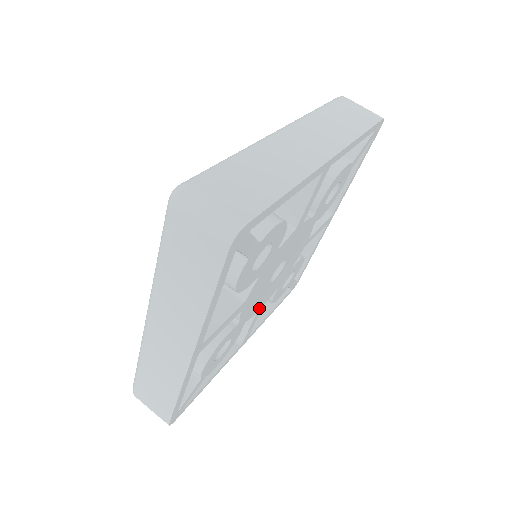
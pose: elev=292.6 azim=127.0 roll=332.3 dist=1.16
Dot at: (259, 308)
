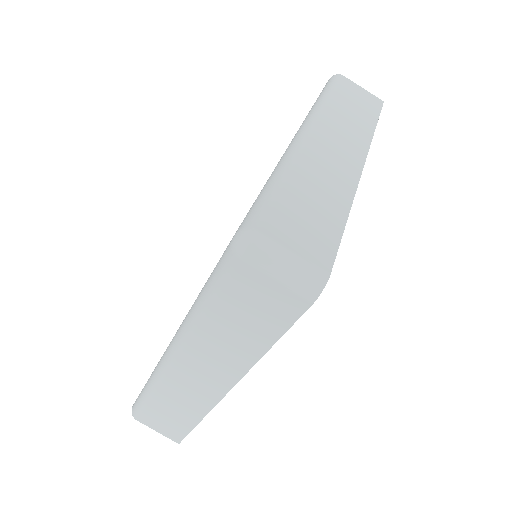
Dot at: occluded
